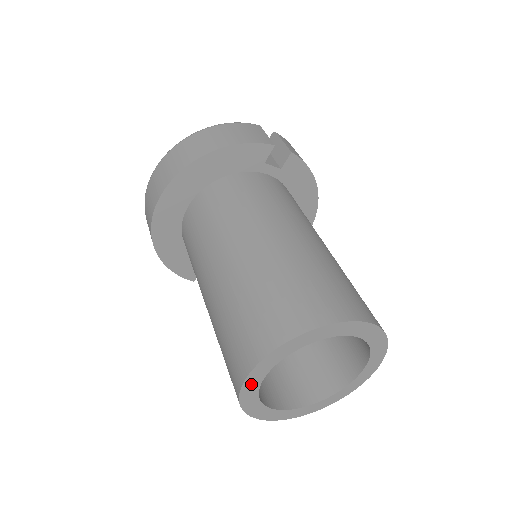
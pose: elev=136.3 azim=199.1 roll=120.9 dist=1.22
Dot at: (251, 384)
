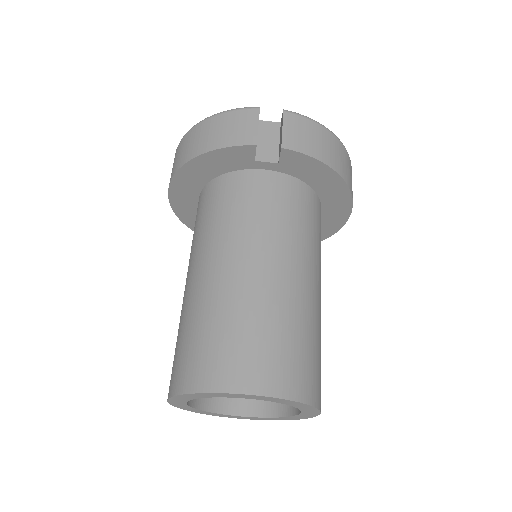
Dot at: (180, 405)
